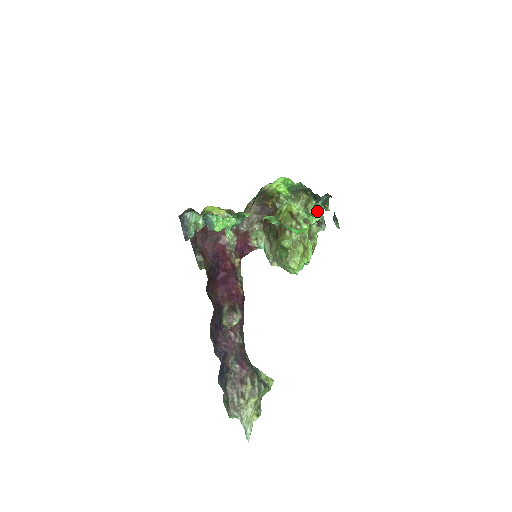
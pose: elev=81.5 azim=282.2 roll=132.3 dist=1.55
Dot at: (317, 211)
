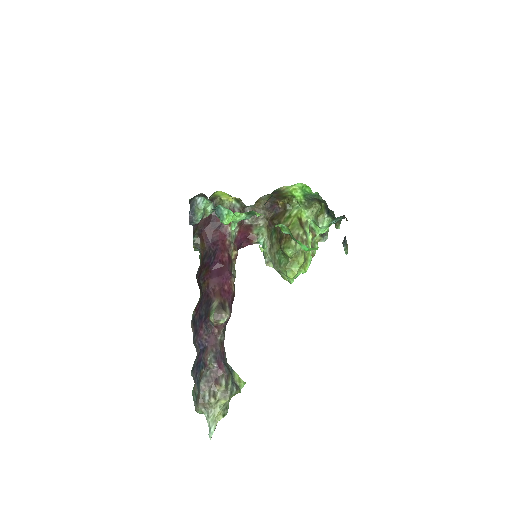
Dot at: (326, 225)
